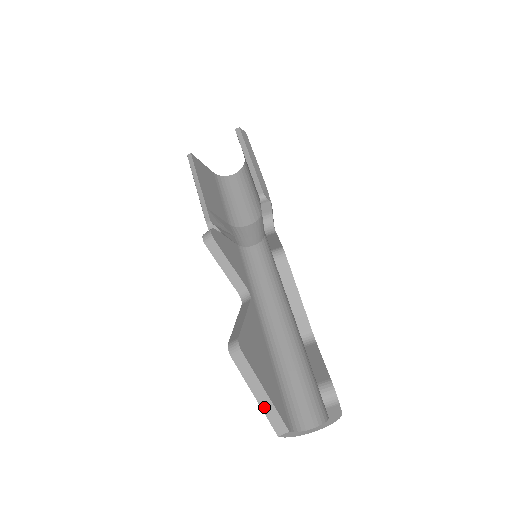
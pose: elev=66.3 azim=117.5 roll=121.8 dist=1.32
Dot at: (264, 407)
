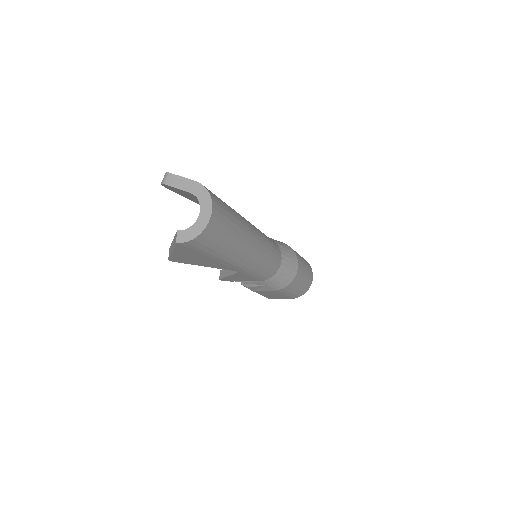
Dot at: (173, 247)
